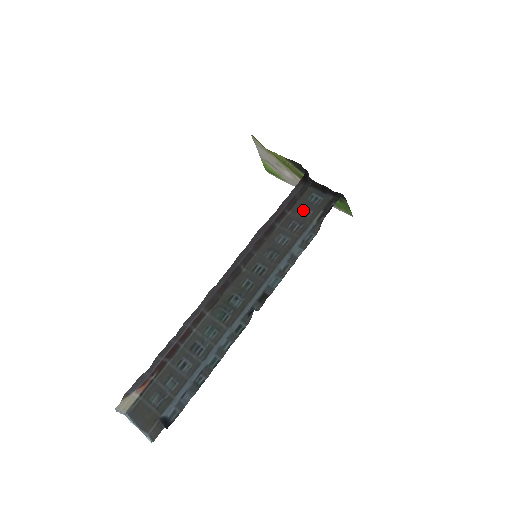
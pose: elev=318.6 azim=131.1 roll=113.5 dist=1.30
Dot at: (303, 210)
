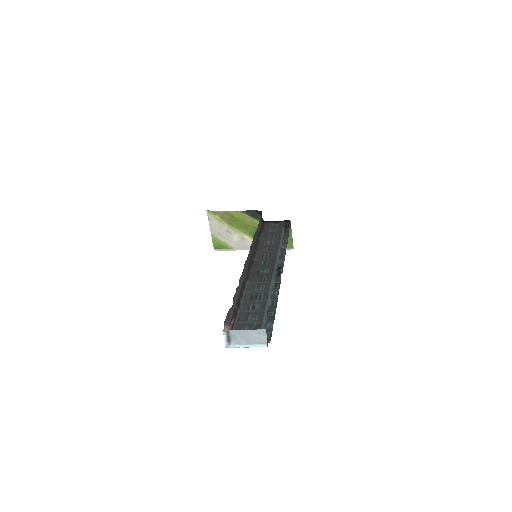
Dot at: (271, 230)
